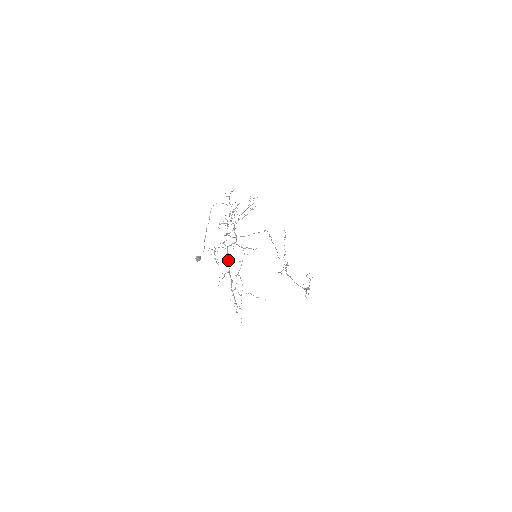
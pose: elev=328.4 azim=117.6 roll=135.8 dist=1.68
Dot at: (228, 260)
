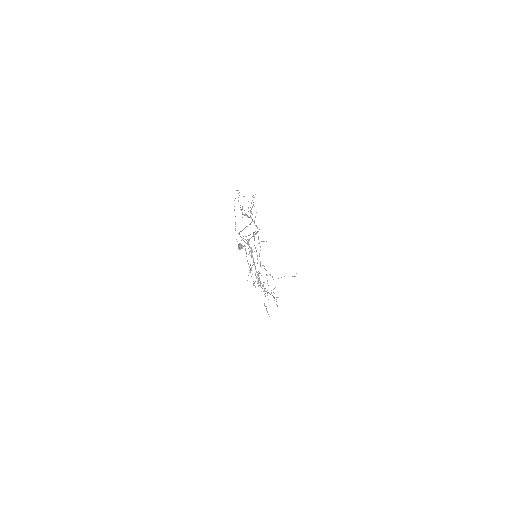
Dot at: (251, 253)
